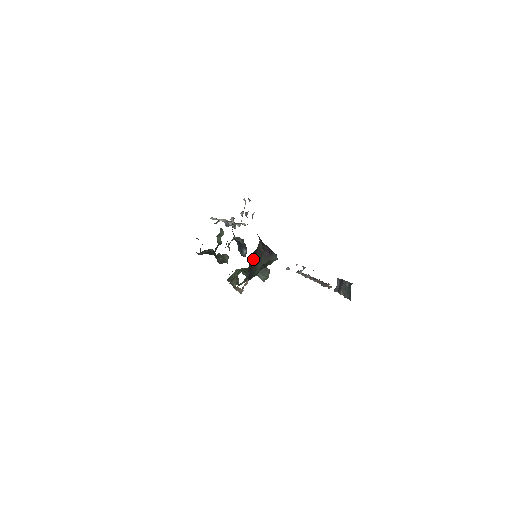
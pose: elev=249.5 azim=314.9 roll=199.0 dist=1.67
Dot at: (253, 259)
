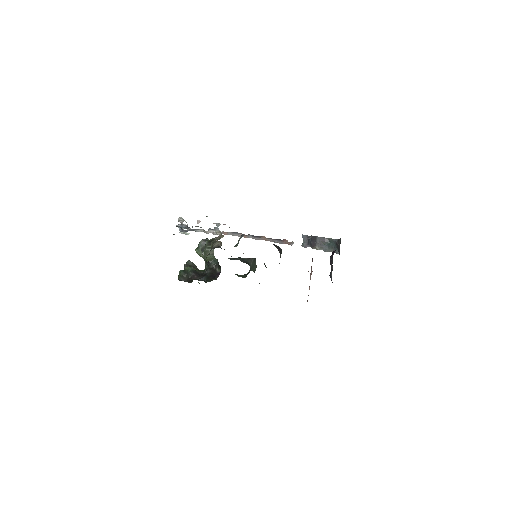
Dot at: occluded
